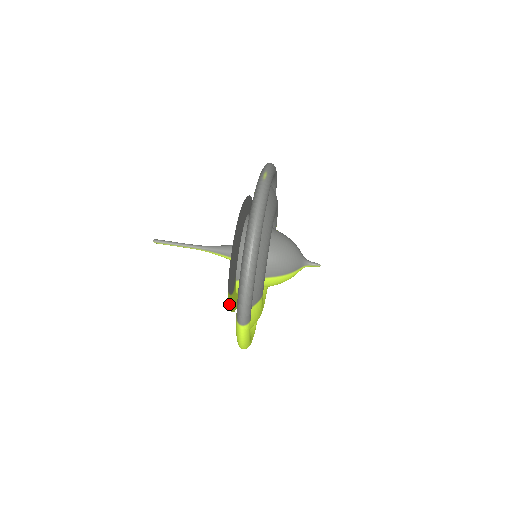
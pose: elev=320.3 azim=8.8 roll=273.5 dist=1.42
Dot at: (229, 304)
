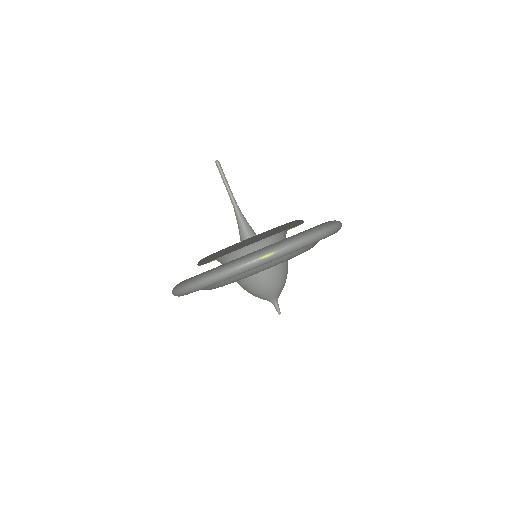
Dot at: occluded
